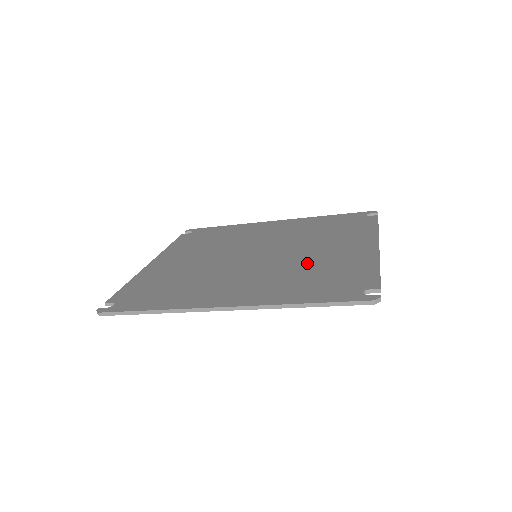
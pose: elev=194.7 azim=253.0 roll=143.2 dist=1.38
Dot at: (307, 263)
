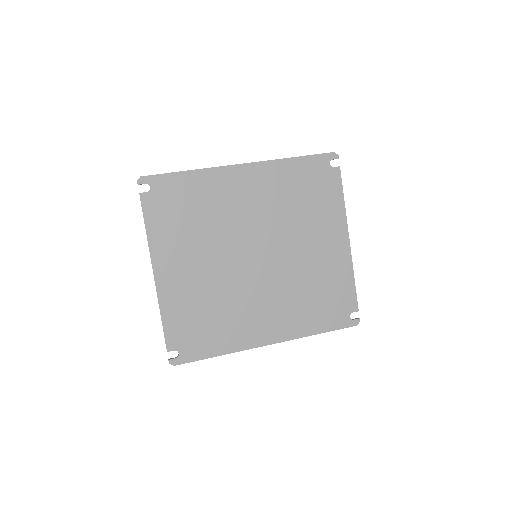
Dot at: (305, 275)
